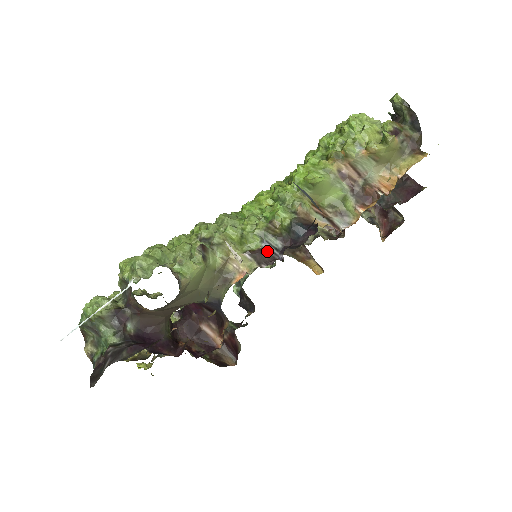
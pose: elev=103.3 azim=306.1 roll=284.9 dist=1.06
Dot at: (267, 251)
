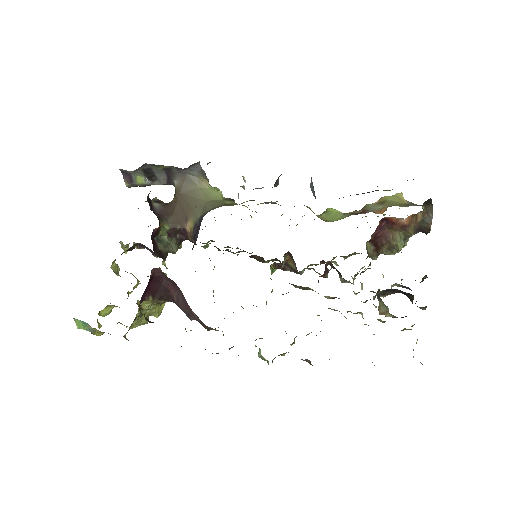
Dot at: occluded
